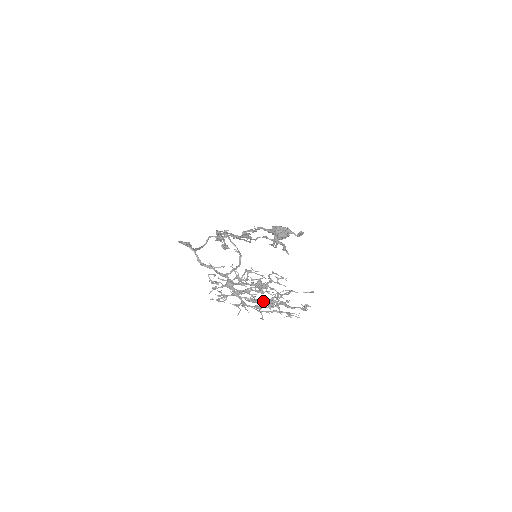
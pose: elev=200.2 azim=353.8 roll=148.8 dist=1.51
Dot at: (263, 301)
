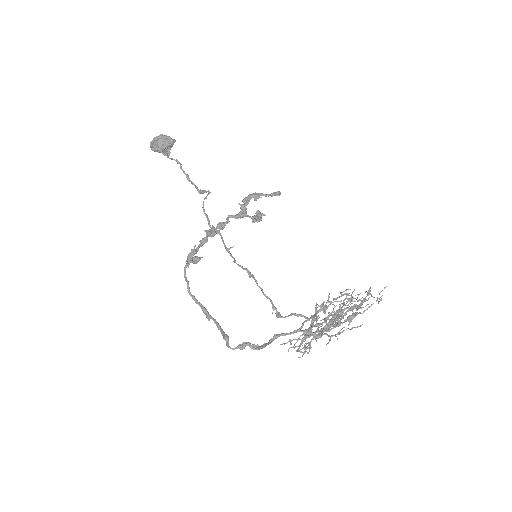
Dot at: occluded
